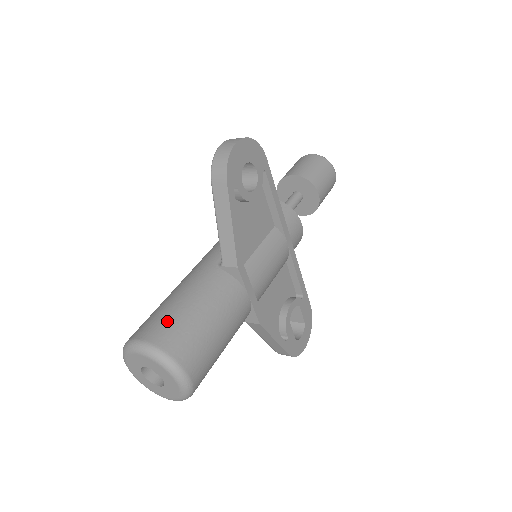
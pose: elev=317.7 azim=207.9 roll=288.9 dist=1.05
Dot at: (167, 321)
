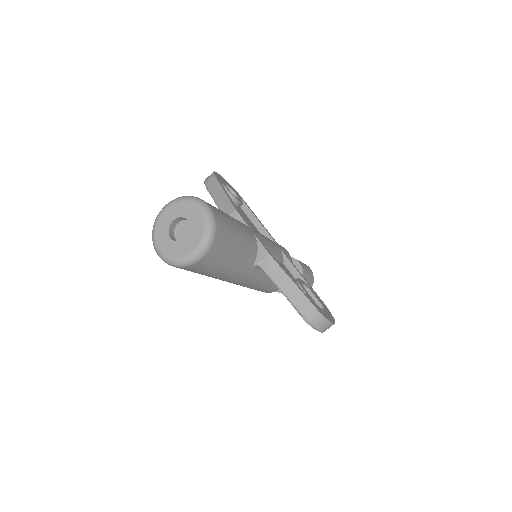
Dot at: occluded
